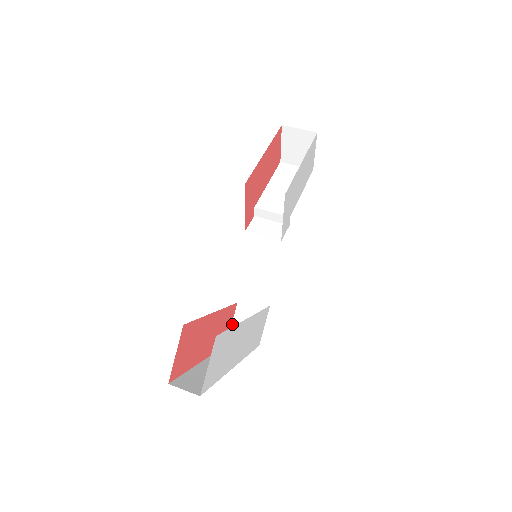
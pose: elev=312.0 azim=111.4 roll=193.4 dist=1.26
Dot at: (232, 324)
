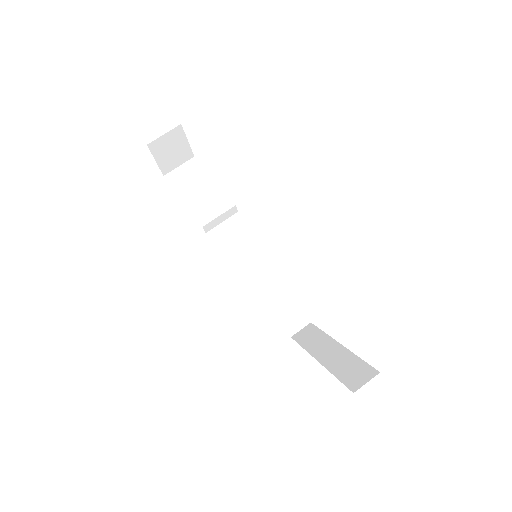
Dot at: (280, 320)
